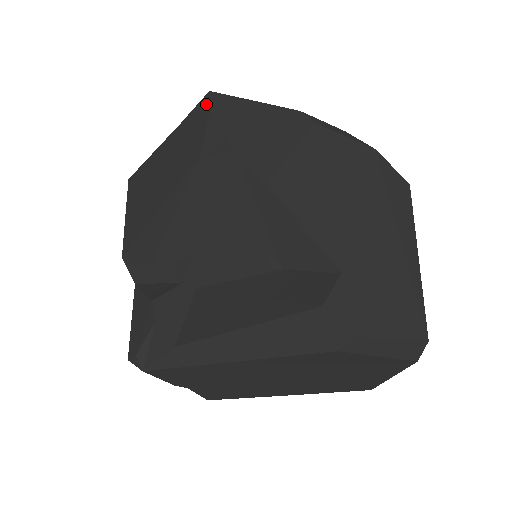
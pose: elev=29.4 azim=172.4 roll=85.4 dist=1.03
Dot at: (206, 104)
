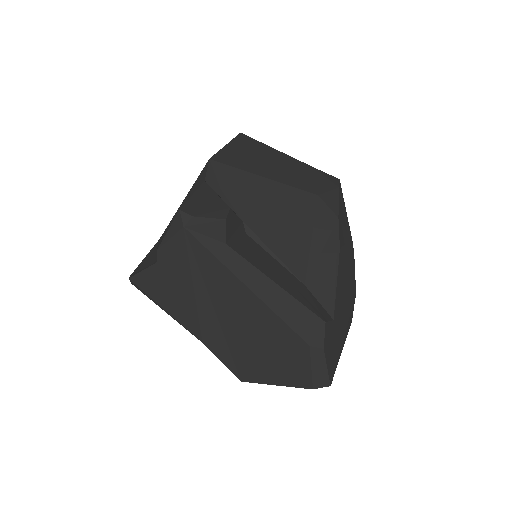
Dot at: (336, 182)
